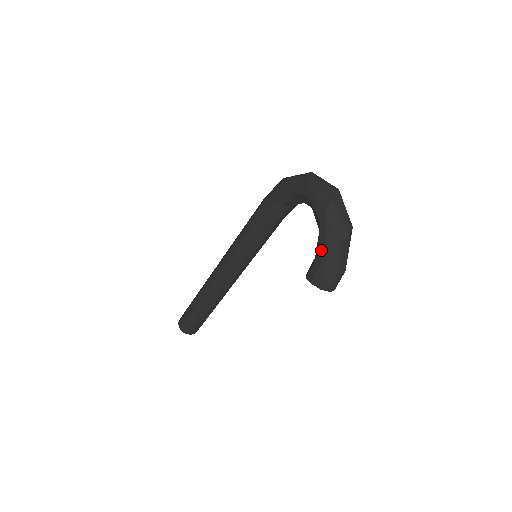
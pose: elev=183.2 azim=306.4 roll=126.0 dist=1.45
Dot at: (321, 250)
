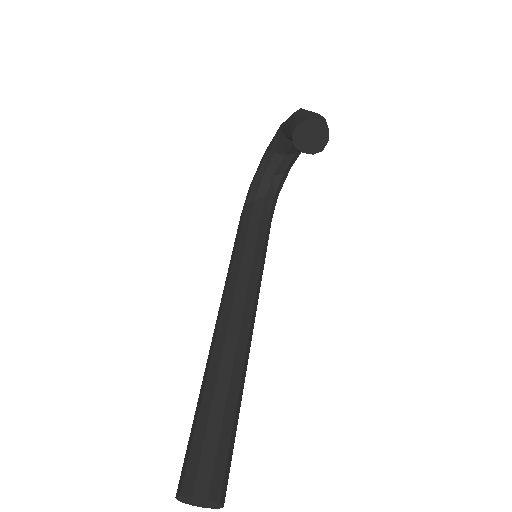
Dot at: (290, 121)
